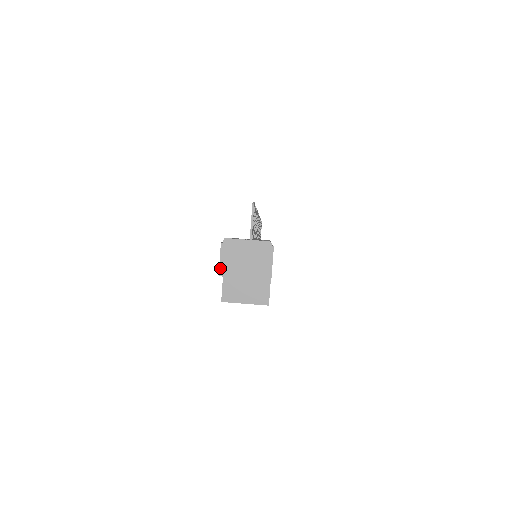
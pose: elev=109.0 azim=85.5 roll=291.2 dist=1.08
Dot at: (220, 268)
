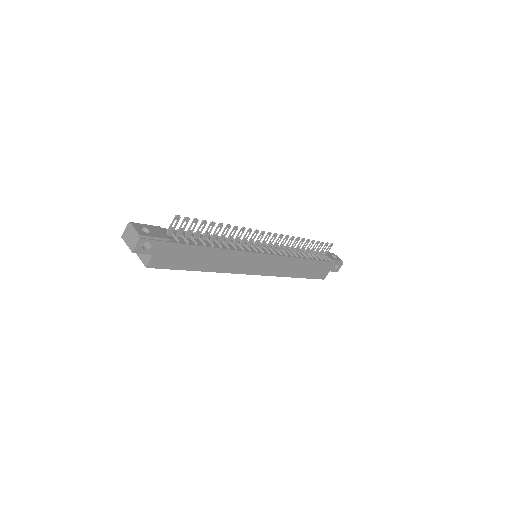
Dot at: (123, 234)
